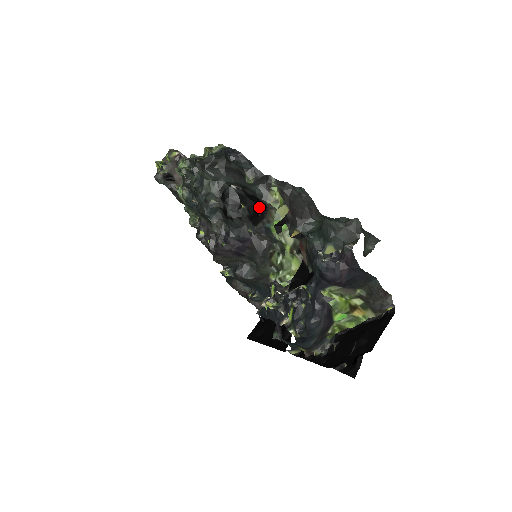
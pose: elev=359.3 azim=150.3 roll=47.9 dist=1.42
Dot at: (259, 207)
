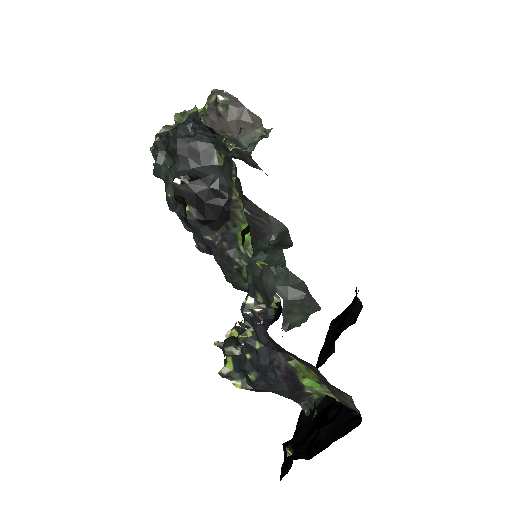
Dot at: (216, 206)
